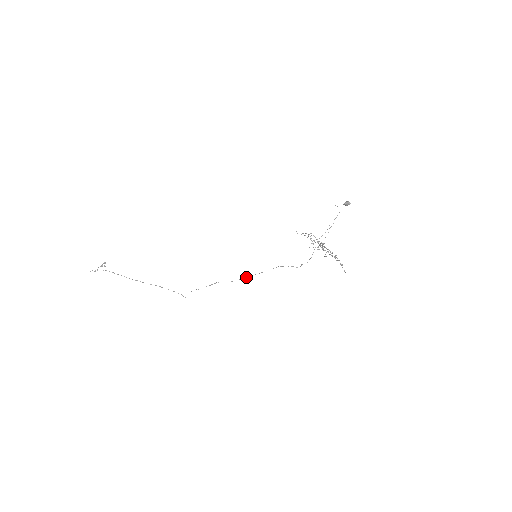
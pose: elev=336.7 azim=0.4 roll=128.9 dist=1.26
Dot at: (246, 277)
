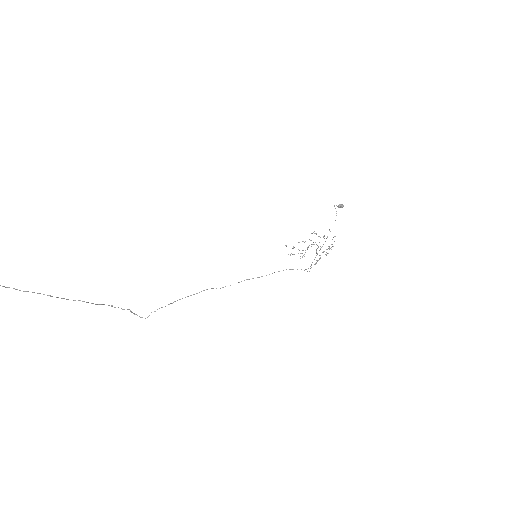
Dot at: (238, 282)
